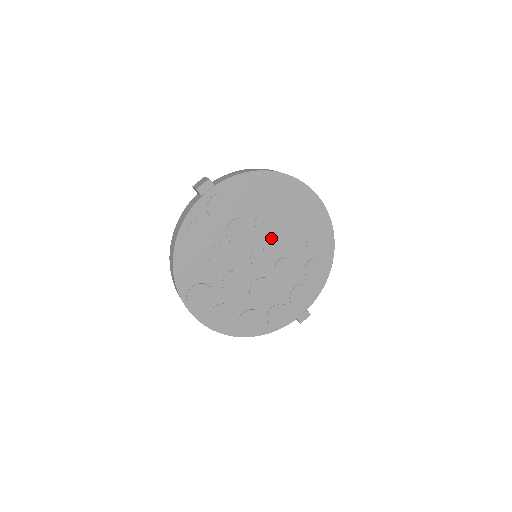
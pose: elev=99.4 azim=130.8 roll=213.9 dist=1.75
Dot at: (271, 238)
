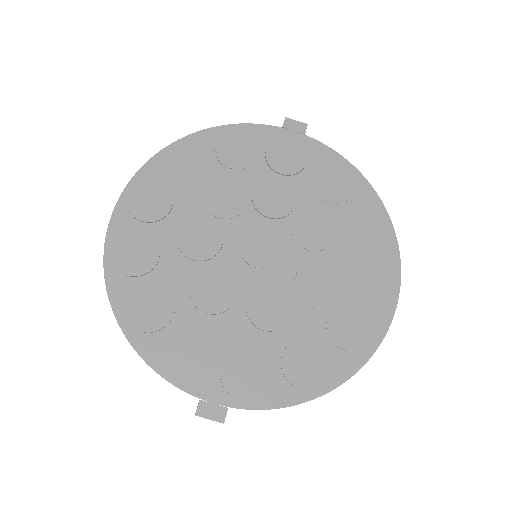
Dot at: (297, 250)
